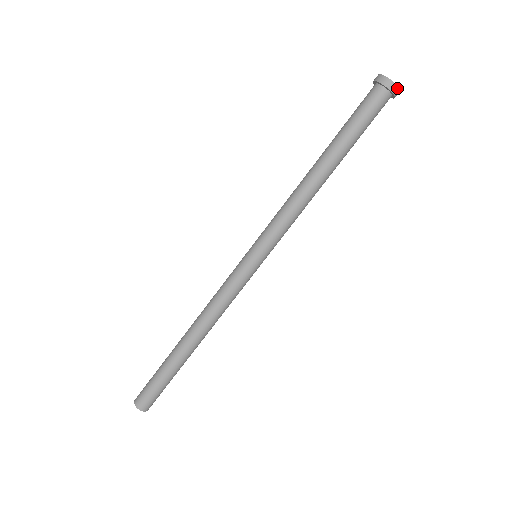
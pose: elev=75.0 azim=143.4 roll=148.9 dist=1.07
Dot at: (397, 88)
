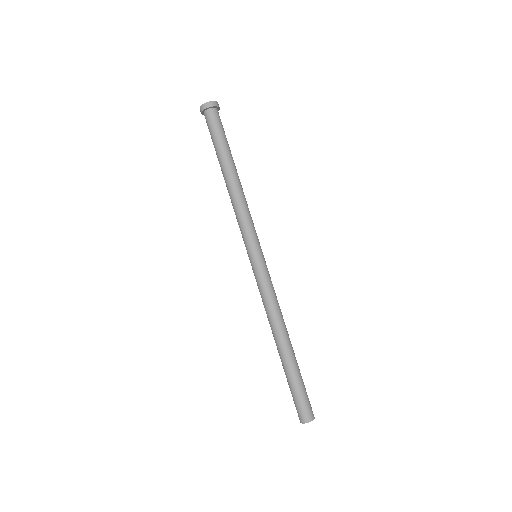
Dot at: (205, 104)
